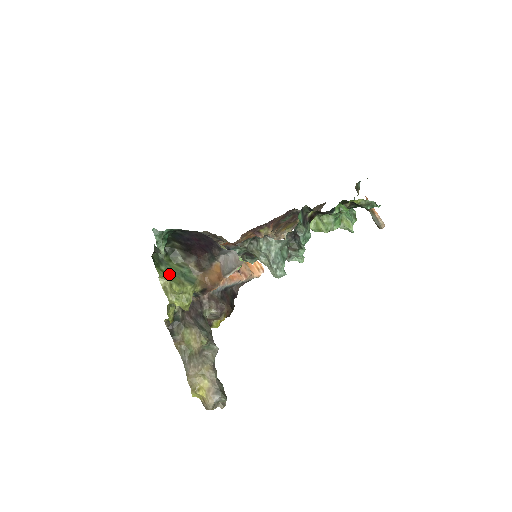
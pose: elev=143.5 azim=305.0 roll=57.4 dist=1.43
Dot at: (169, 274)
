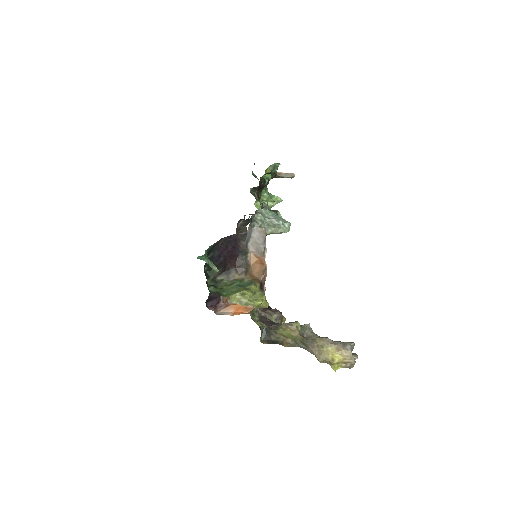
Dot at: (232, 292)
